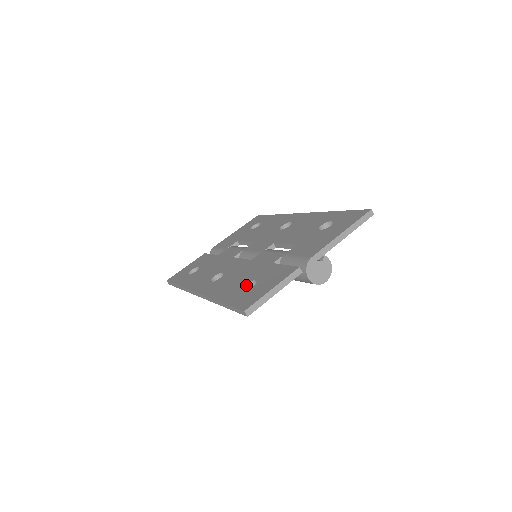
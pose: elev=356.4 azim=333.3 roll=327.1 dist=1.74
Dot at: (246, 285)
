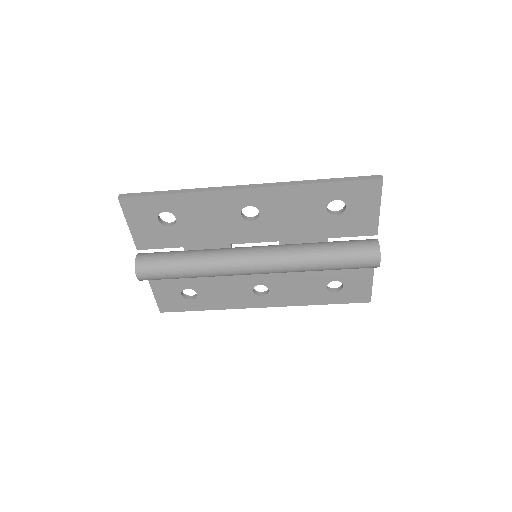
Dot at: (326, 206)
